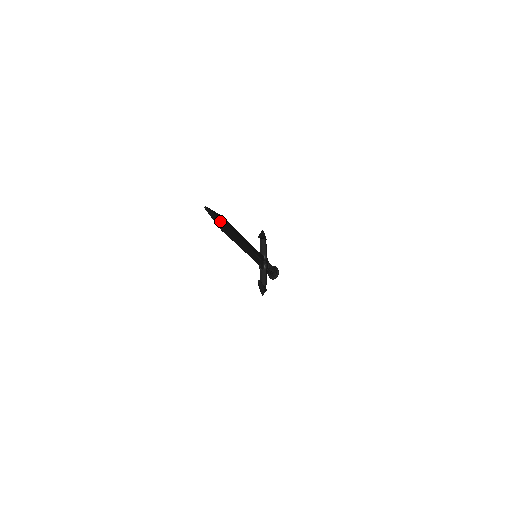
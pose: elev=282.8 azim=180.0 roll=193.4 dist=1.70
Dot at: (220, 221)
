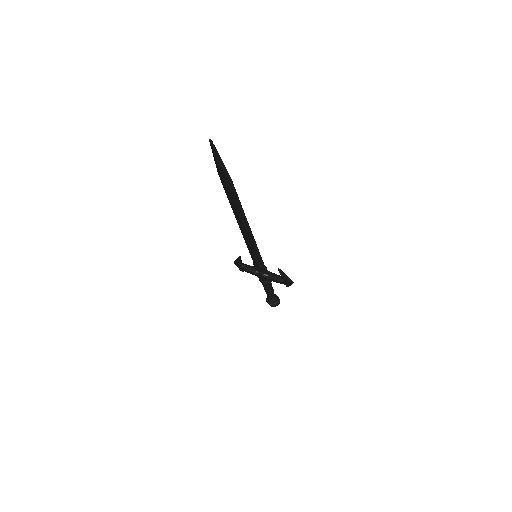
Dot at: (223, 167)
